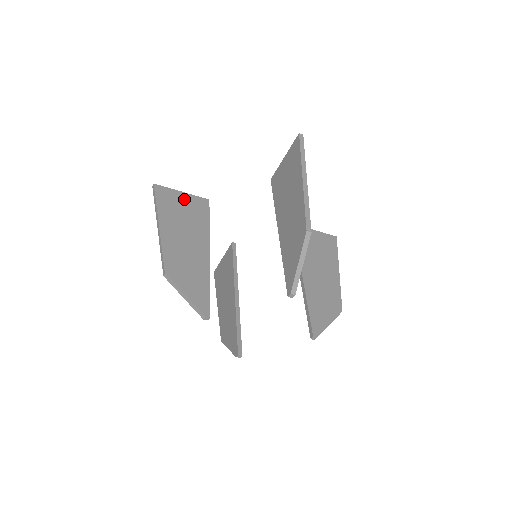
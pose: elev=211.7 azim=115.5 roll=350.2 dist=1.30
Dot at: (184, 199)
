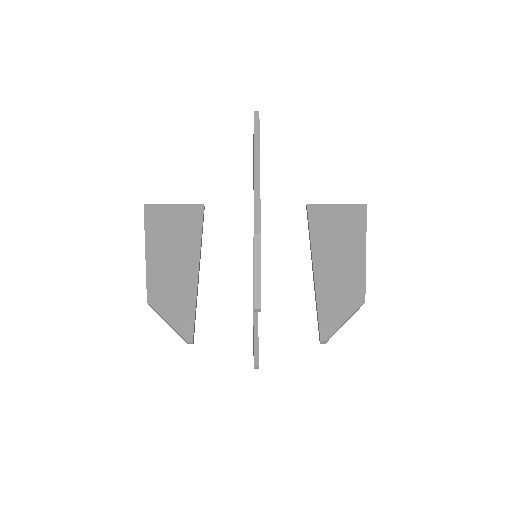
Dot at: (175, 212)
